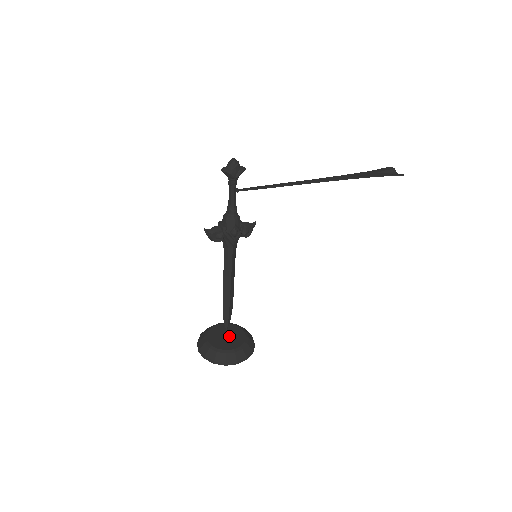
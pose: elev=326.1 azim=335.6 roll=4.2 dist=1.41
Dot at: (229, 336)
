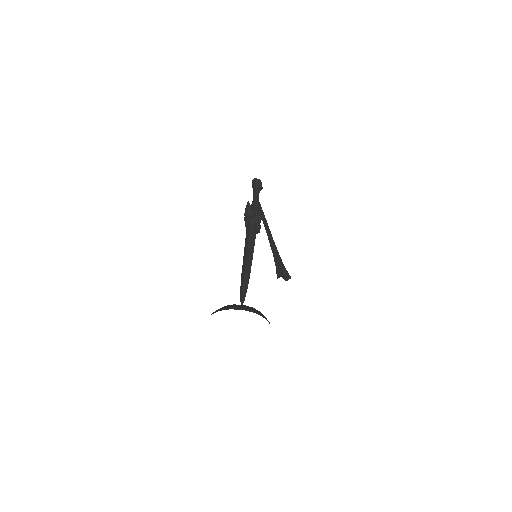
Dot at: occluded
